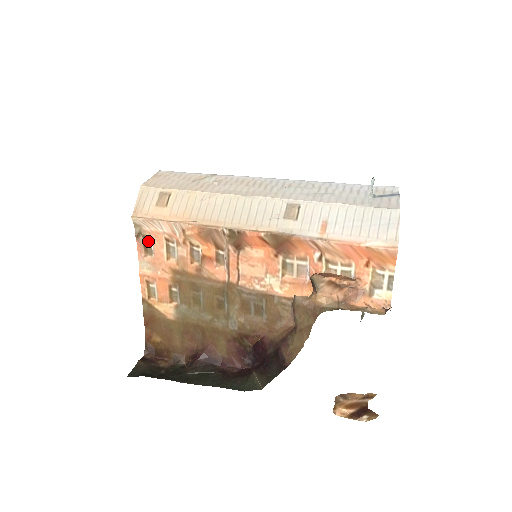
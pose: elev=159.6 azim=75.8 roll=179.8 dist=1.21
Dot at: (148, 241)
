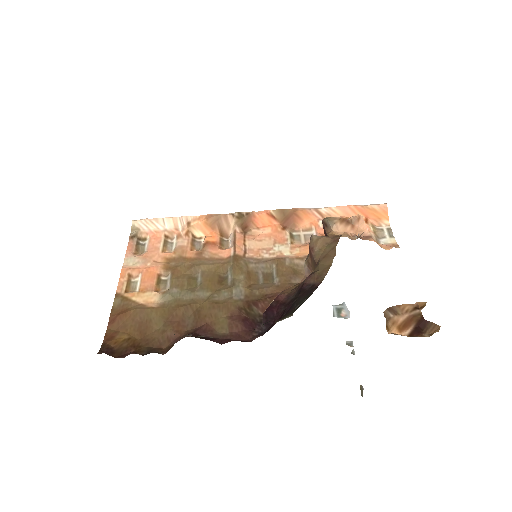
Dot at: (142, 242)
